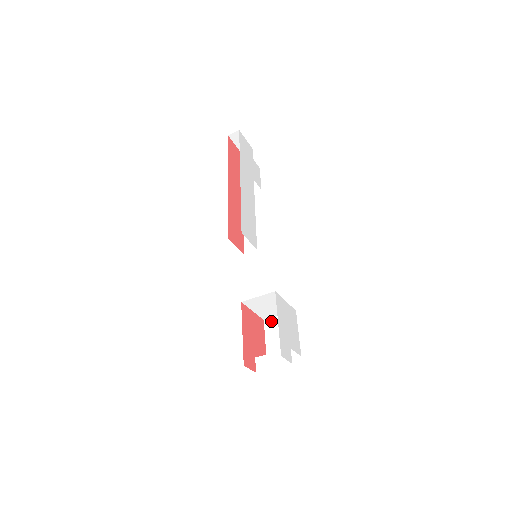
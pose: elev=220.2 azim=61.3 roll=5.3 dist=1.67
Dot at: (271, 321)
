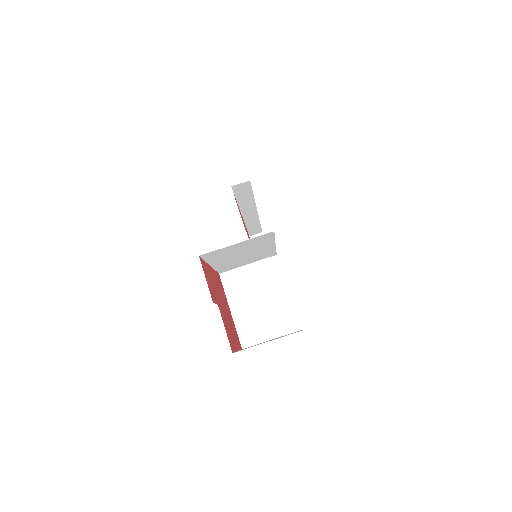
Dot at: (255, 344)
